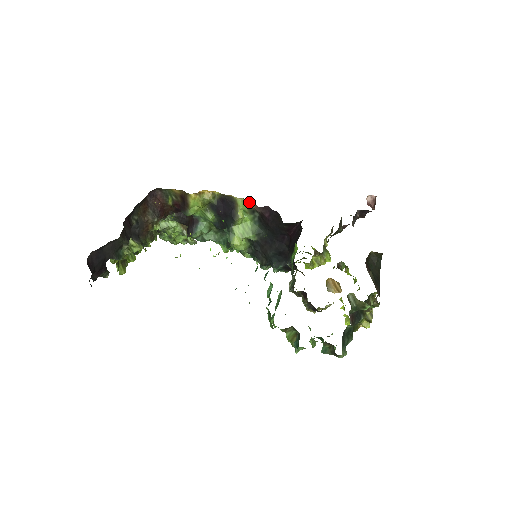
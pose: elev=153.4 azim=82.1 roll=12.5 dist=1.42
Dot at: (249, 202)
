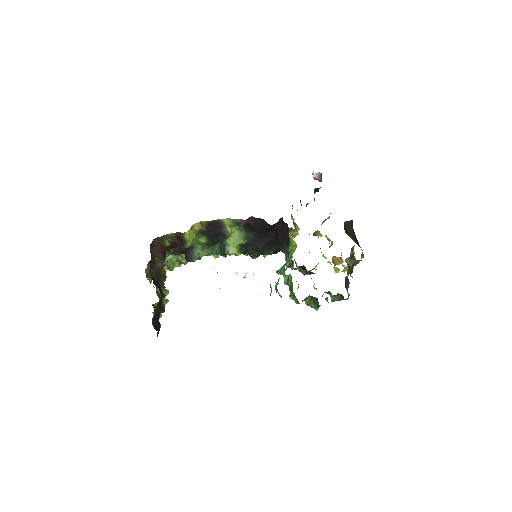
Dot at: (235, 219)
